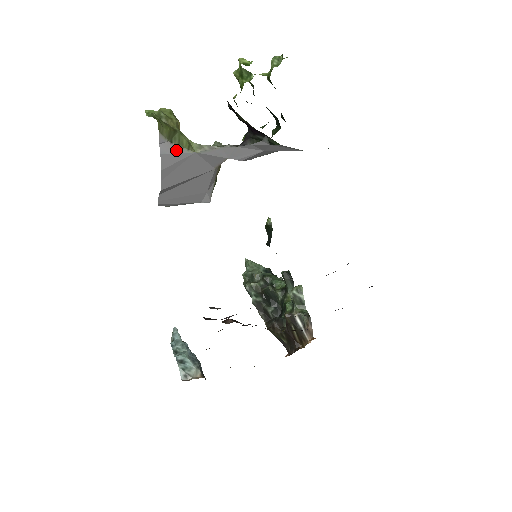
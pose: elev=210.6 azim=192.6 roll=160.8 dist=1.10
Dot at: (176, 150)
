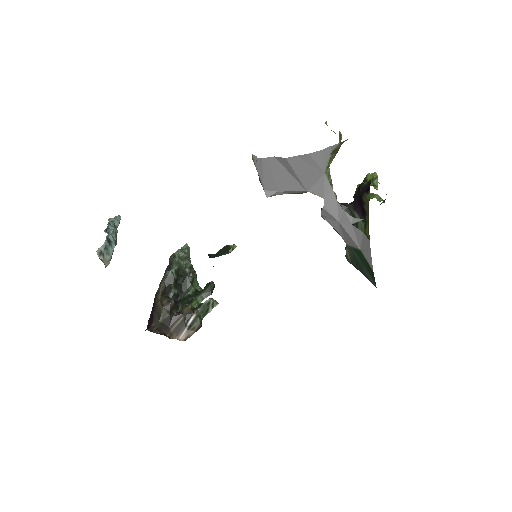
Dot at: (326, 159)
